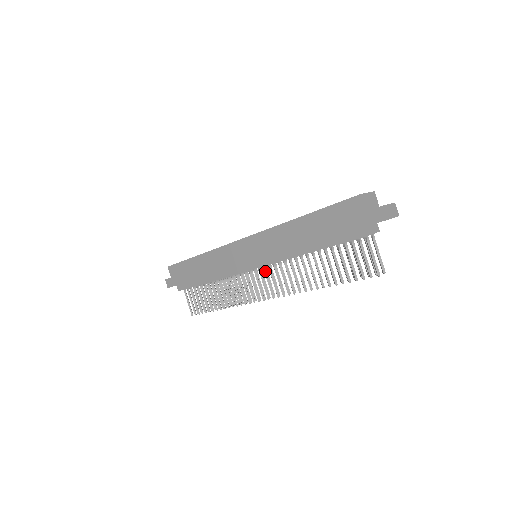
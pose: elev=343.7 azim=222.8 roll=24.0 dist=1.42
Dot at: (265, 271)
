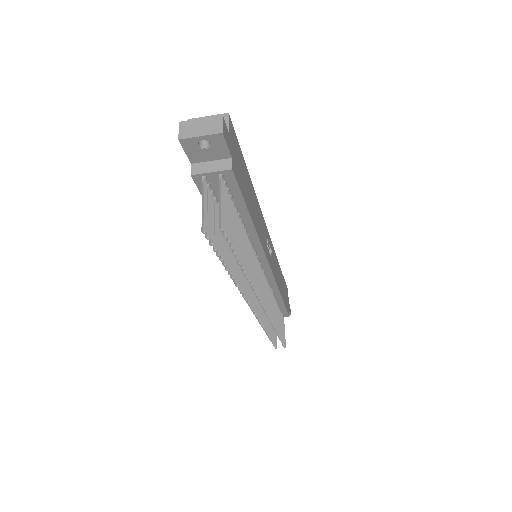
Dot at: occluded
